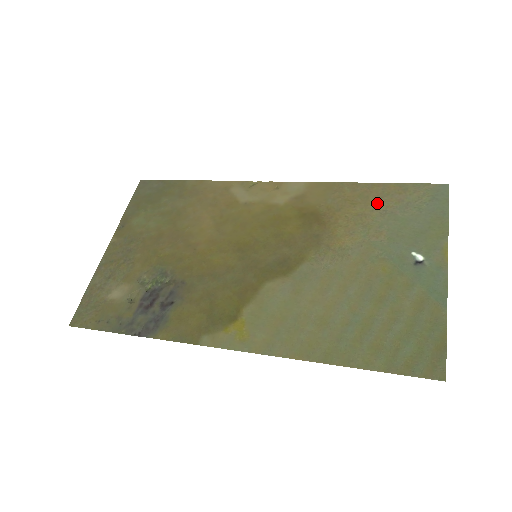
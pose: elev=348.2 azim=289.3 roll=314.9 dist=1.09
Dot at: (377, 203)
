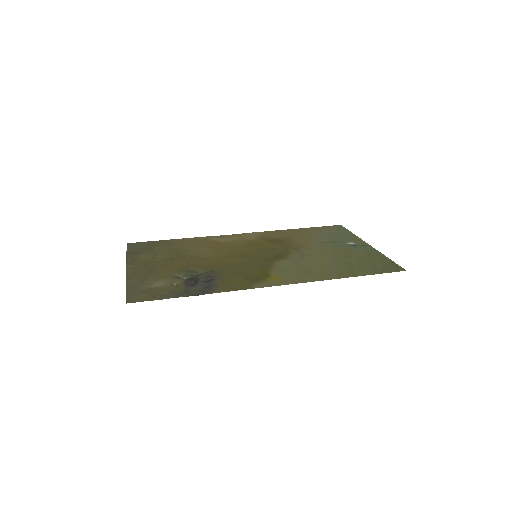
Dot at: (310, 233)
